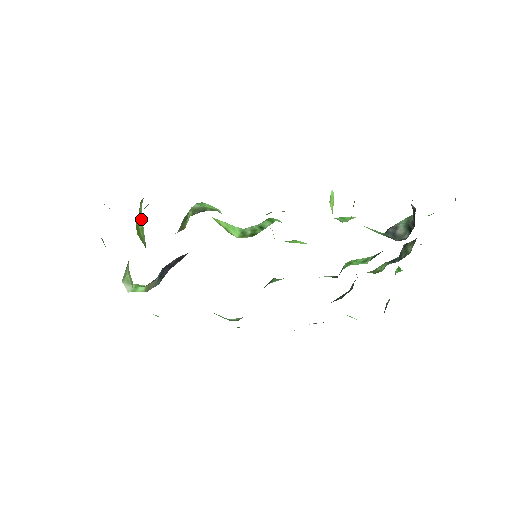
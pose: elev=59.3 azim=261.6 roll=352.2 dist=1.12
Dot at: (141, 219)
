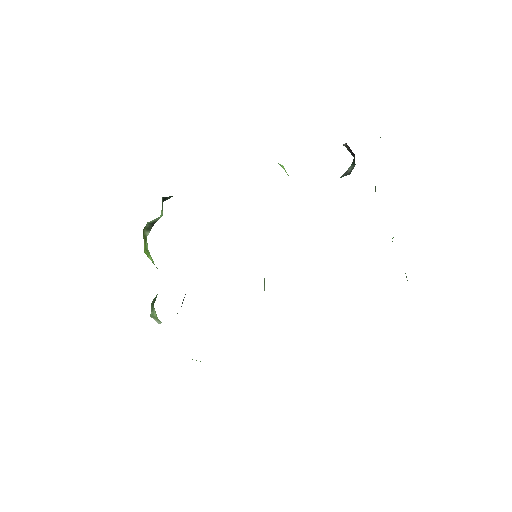
Dot at: (149, 255)
